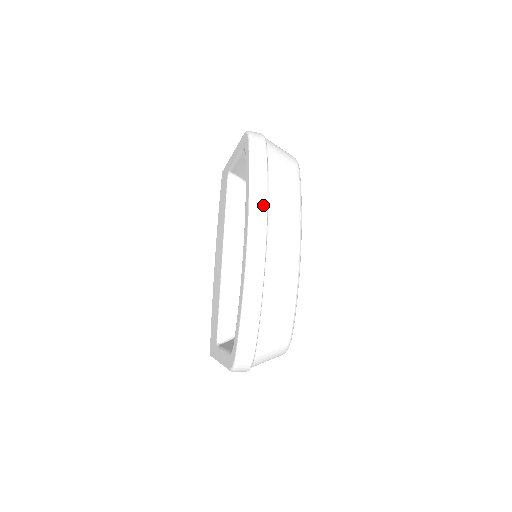
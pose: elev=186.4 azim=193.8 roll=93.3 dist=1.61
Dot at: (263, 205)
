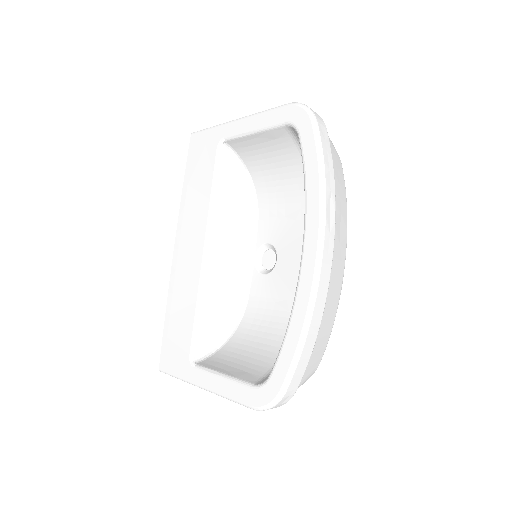
Dot at: (333, 208)
